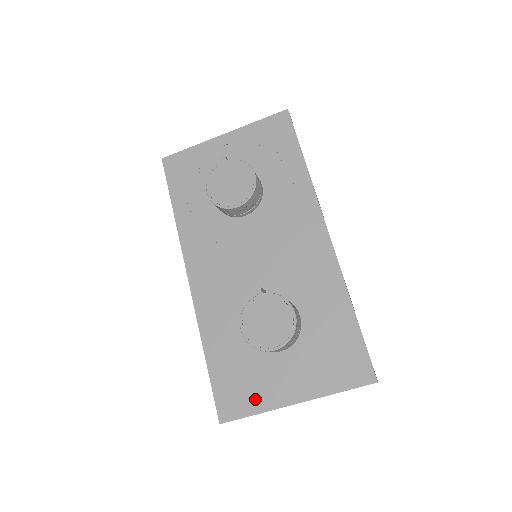
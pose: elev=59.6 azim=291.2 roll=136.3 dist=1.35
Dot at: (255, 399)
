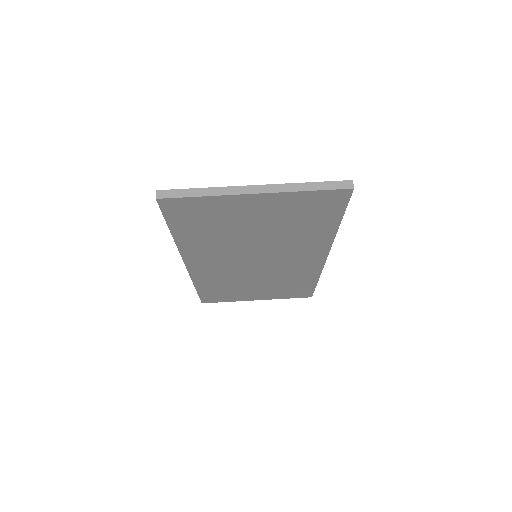
Dot at: occluded
